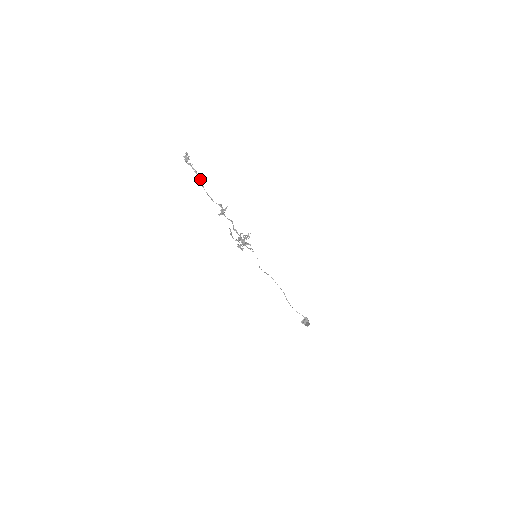
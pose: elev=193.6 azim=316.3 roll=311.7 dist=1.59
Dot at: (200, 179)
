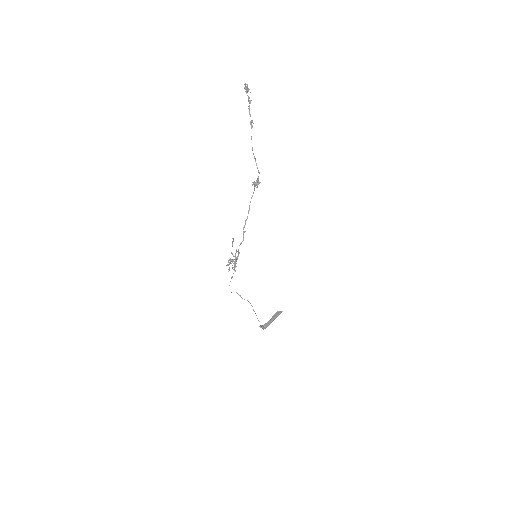
Dot at: (252, 126)
